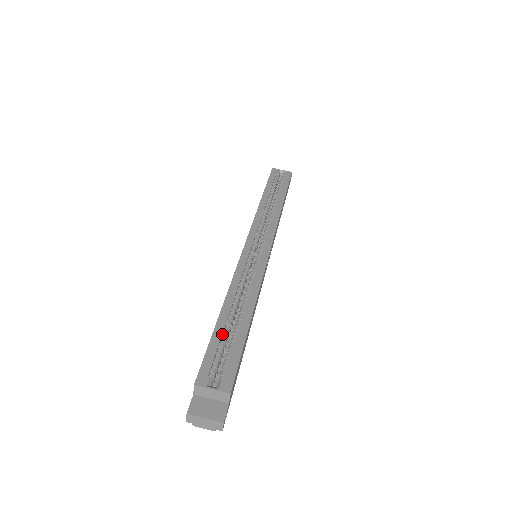
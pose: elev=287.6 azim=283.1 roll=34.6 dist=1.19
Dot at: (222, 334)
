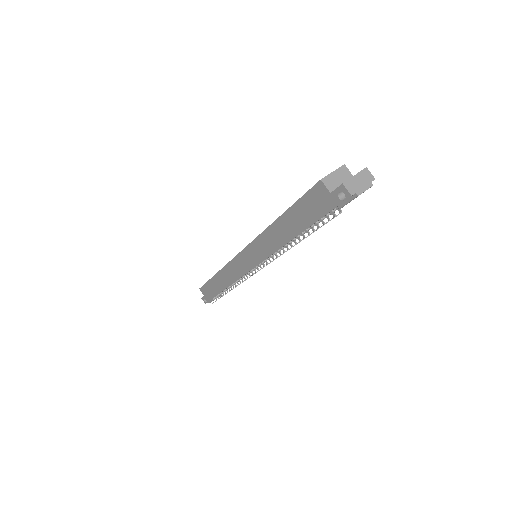
Dot at: occluded
